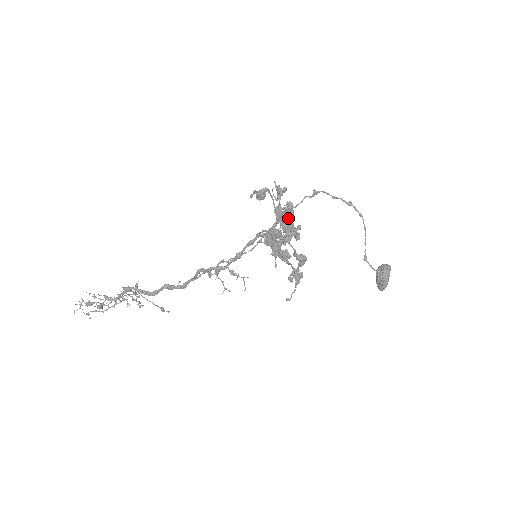
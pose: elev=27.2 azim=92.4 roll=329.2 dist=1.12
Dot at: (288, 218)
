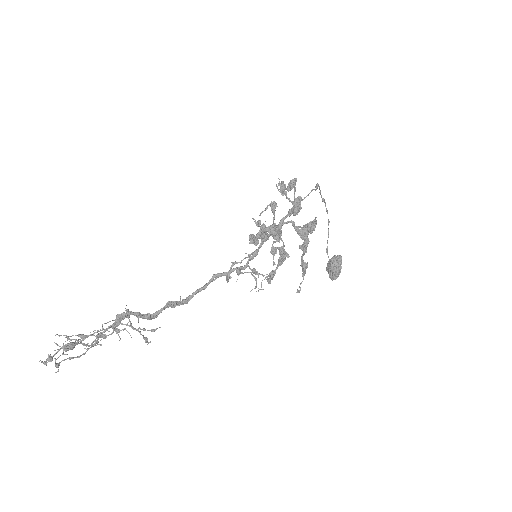
Dot at: occluded
